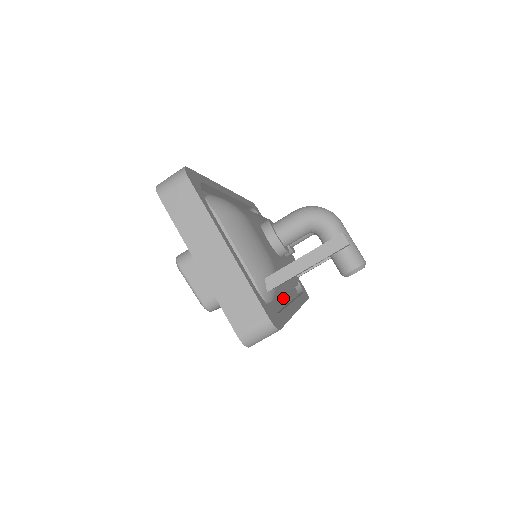
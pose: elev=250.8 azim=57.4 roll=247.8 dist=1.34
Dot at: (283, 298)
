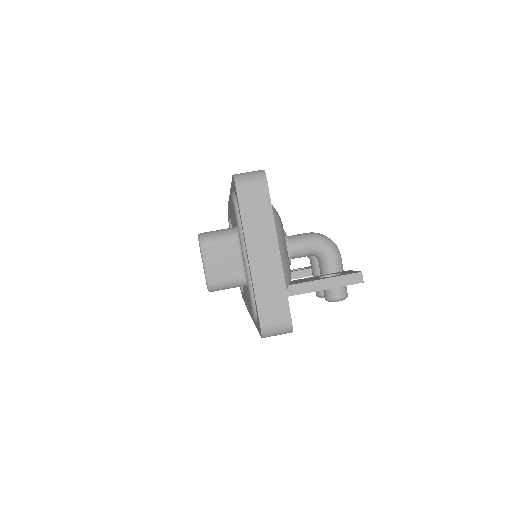
Dot at: occluded
